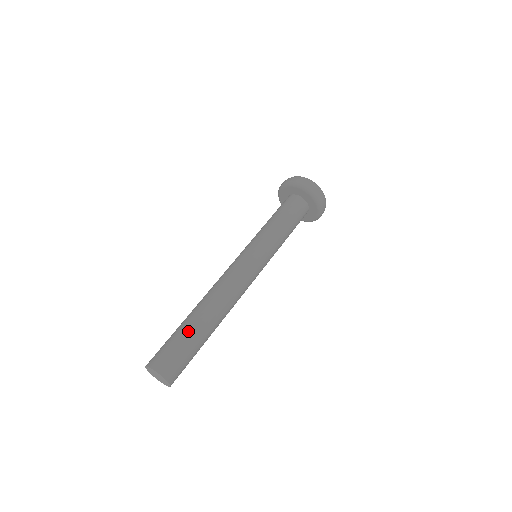
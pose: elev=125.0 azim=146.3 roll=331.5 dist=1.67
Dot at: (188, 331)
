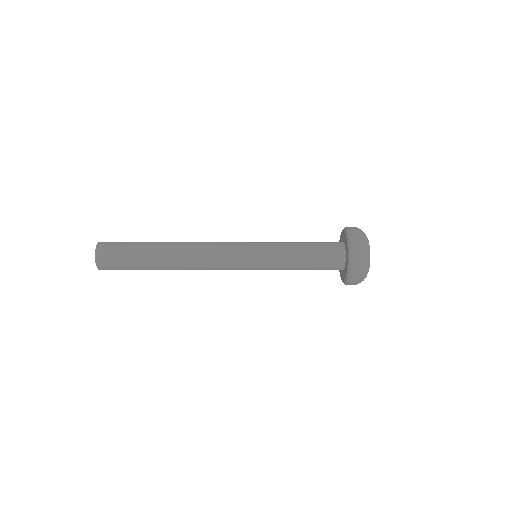
Dot at: occluded
